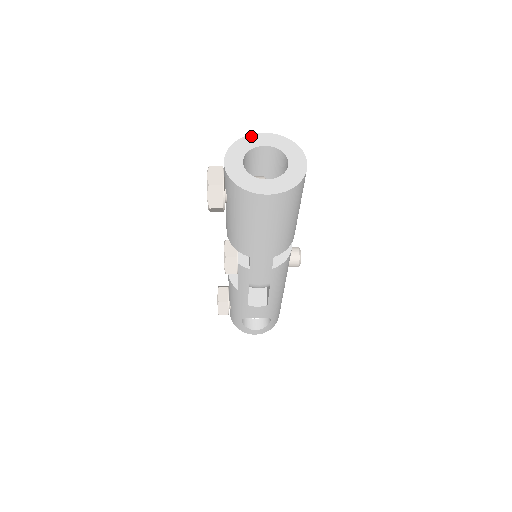
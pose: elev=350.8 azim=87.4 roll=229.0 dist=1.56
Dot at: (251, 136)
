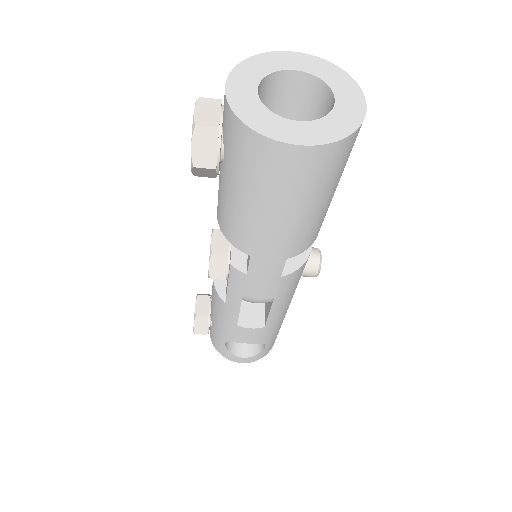
Dot at: (273, 54)
